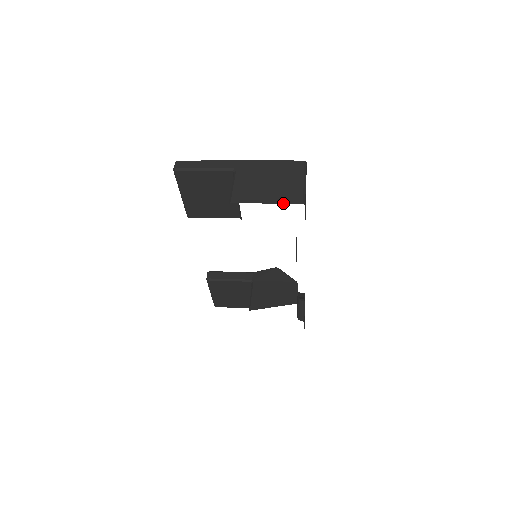
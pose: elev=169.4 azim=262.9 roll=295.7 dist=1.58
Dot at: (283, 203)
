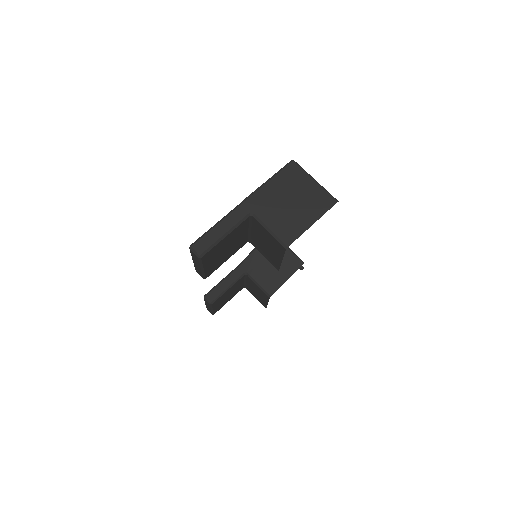
Dot at: (324, 213)
